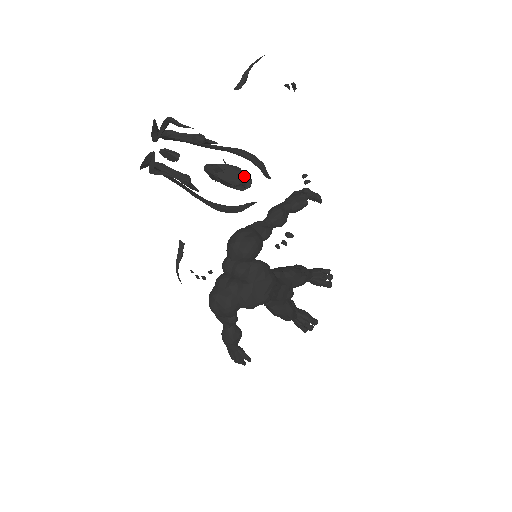
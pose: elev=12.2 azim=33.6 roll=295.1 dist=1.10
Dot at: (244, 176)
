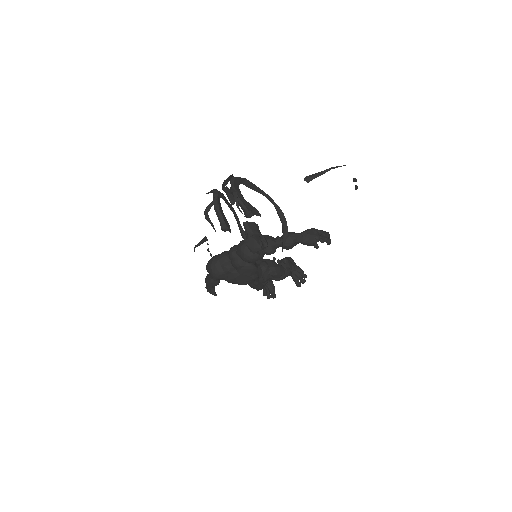
Dot at: (261, 250)
